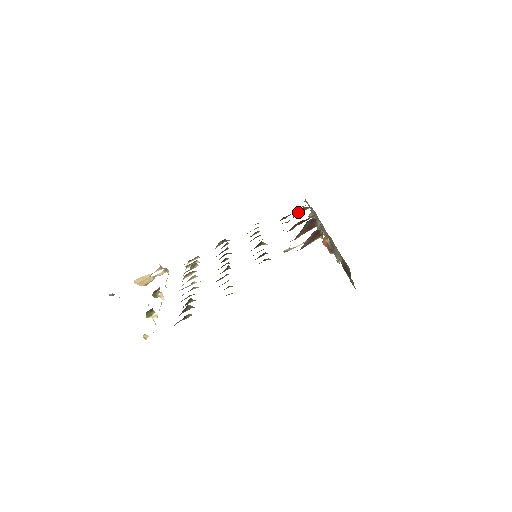
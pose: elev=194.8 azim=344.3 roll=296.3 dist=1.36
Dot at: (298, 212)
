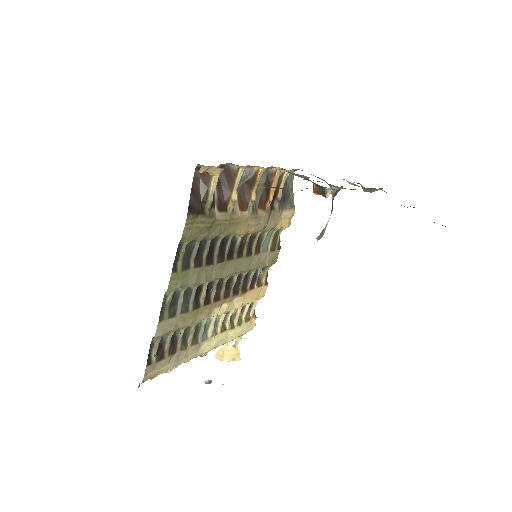
Dot at: (265, 182)
